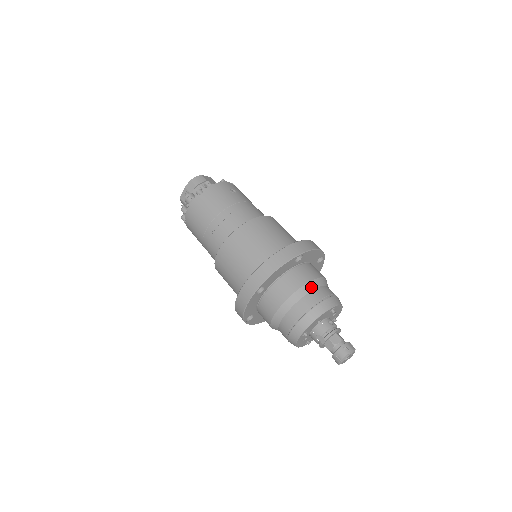
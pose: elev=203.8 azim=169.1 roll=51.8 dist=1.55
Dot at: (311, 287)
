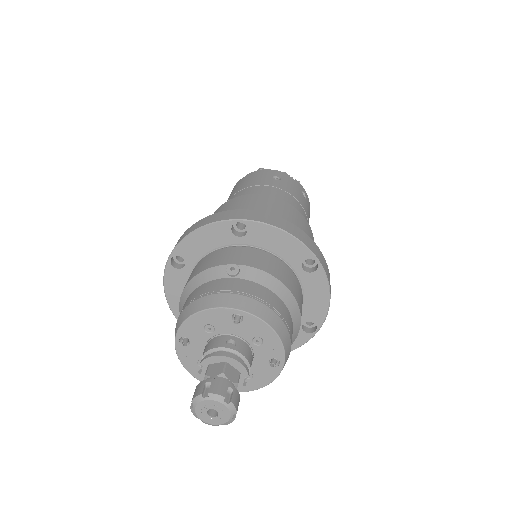
Dot at: (226, 270)
